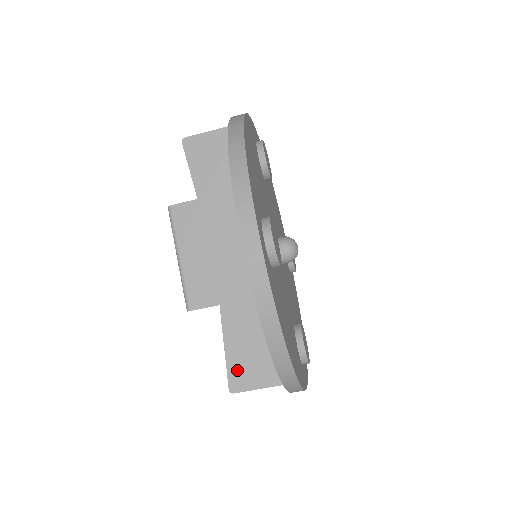
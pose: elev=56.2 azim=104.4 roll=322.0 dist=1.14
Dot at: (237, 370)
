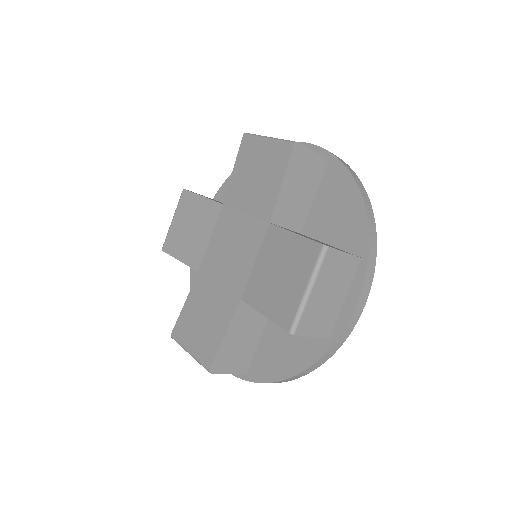
Dot at: (223, 356)
